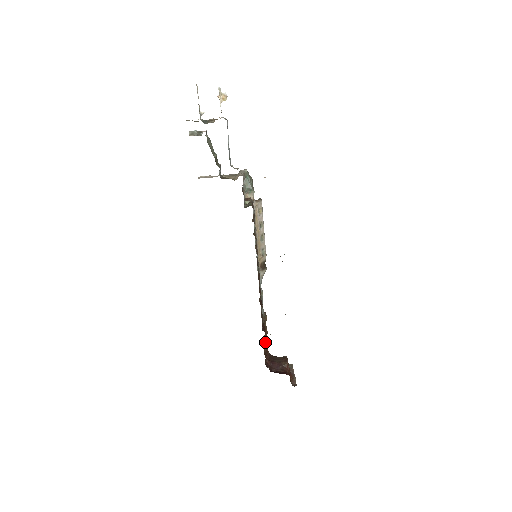
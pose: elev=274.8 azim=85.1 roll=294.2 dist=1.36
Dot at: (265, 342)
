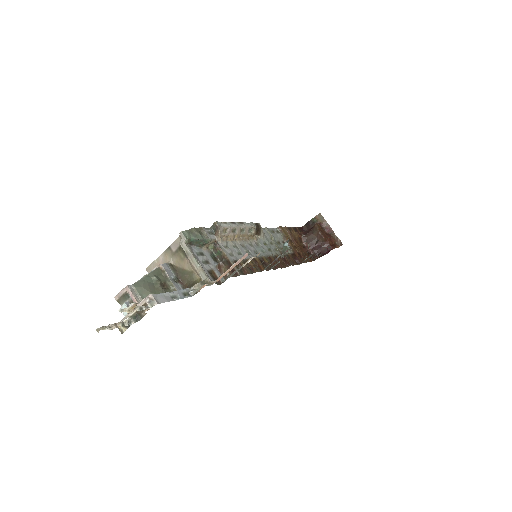
Dot at: (301, 254)
